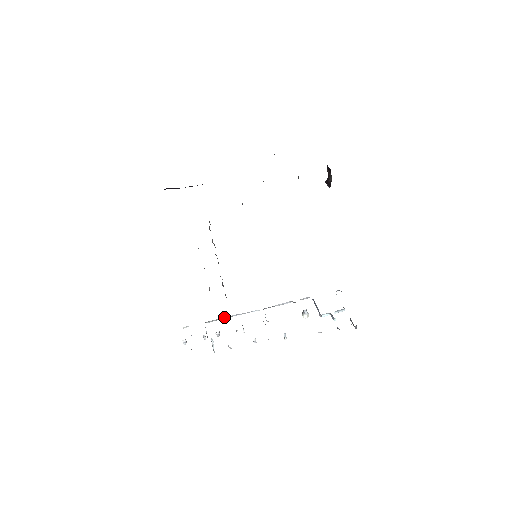
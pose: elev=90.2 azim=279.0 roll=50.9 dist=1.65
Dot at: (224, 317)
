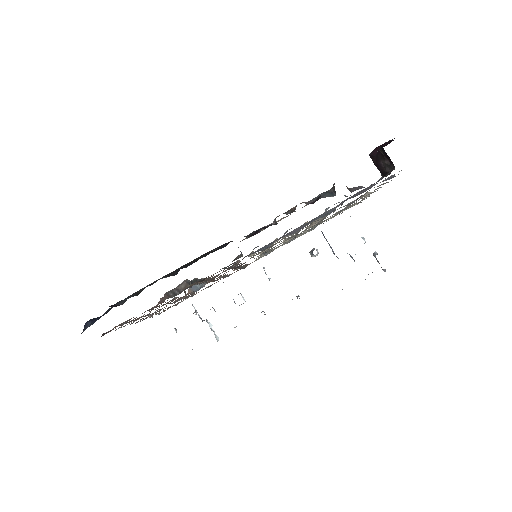
Dot at: occluded
